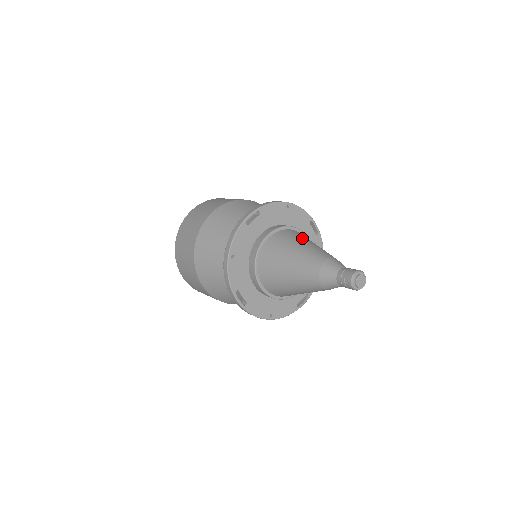
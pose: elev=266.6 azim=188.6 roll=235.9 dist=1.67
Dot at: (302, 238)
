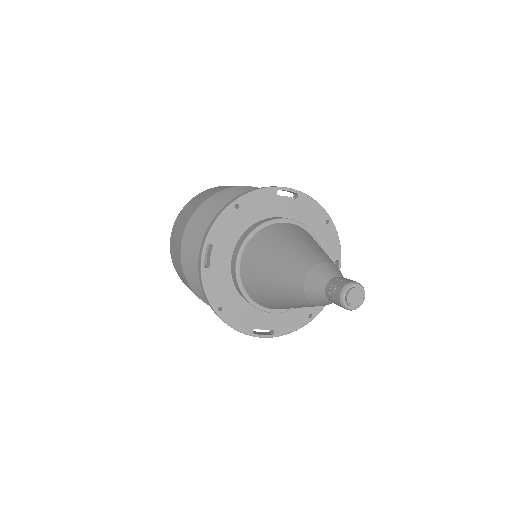
Dot at: occluded
